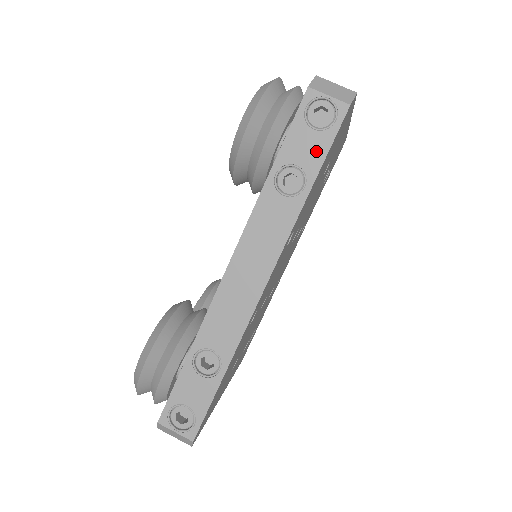
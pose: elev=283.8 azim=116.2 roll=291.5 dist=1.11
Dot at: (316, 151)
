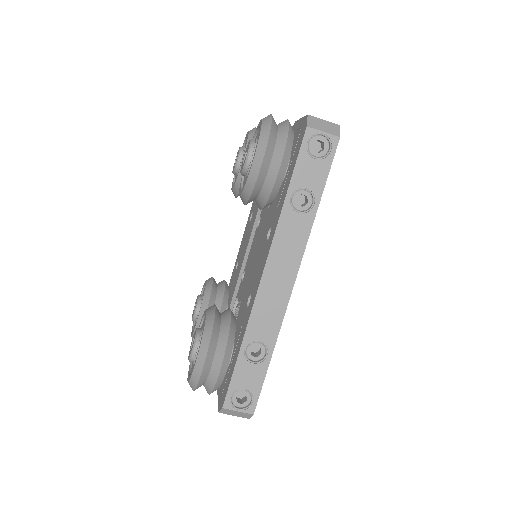
Dot at: (319, 175)
